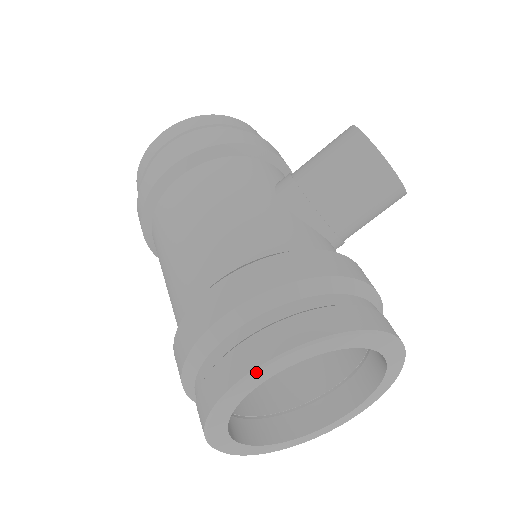
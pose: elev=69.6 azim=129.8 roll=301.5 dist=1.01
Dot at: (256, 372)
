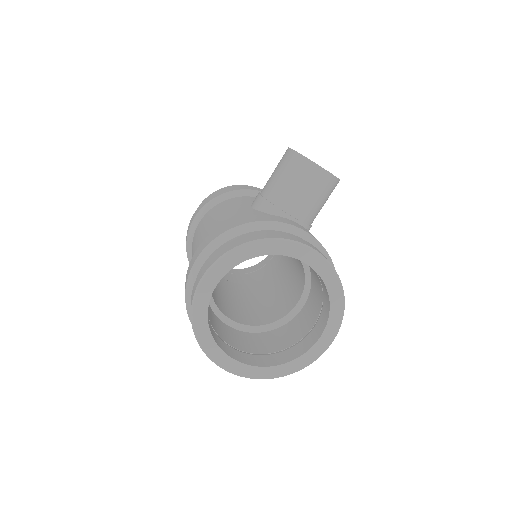
Dot at: (205, 276)
